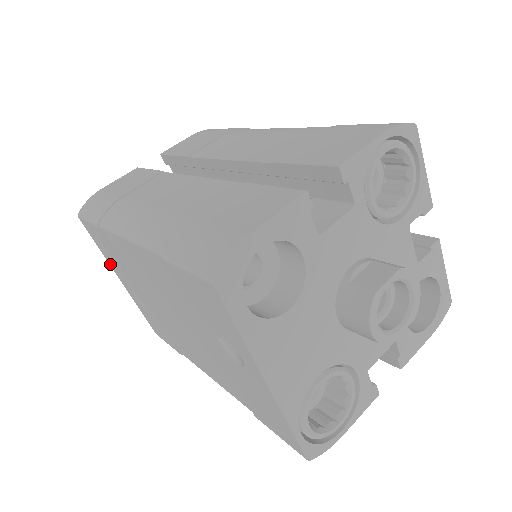
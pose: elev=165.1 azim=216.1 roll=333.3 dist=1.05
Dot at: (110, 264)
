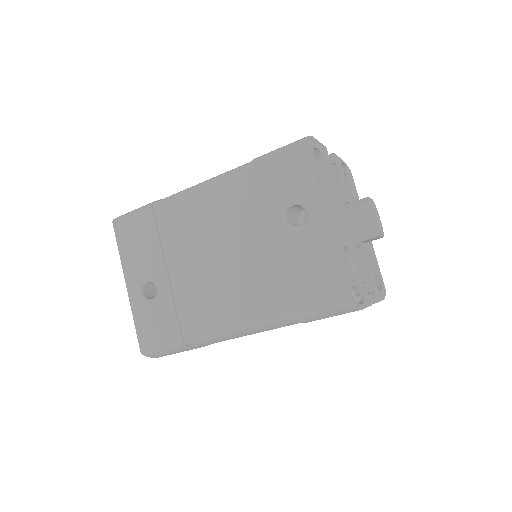
Dot at: (125, 266)
